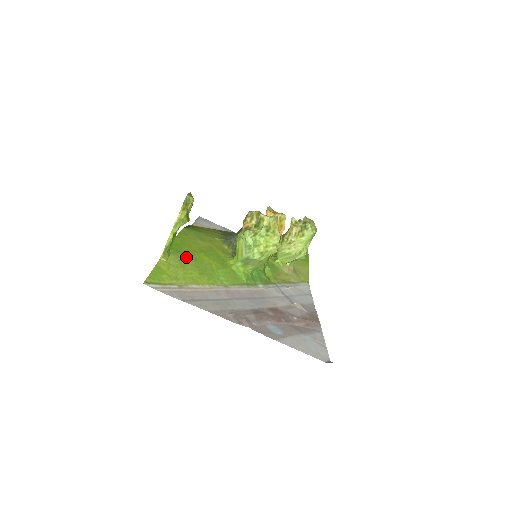
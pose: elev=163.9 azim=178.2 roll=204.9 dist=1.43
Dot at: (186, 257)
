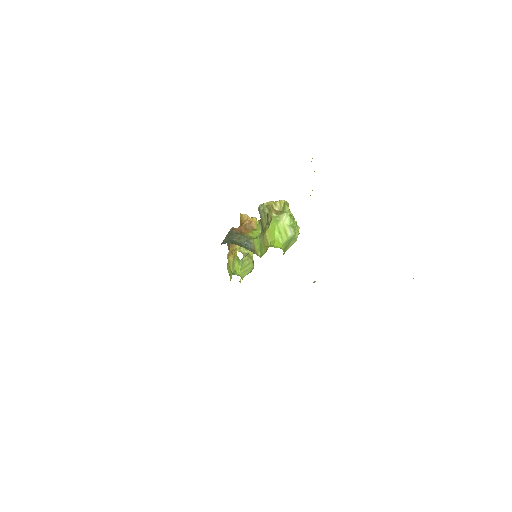
Dot at: occluded
